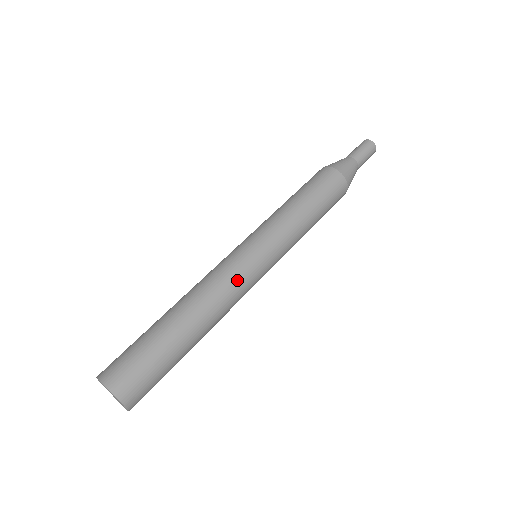
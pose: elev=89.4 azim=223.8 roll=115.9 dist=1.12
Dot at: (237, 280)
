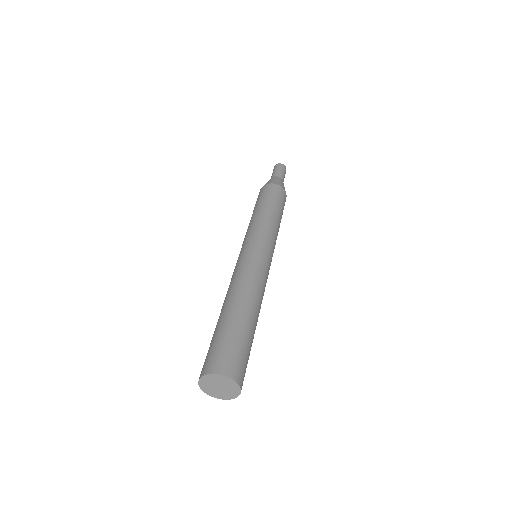
Dot at: (260, 270)
